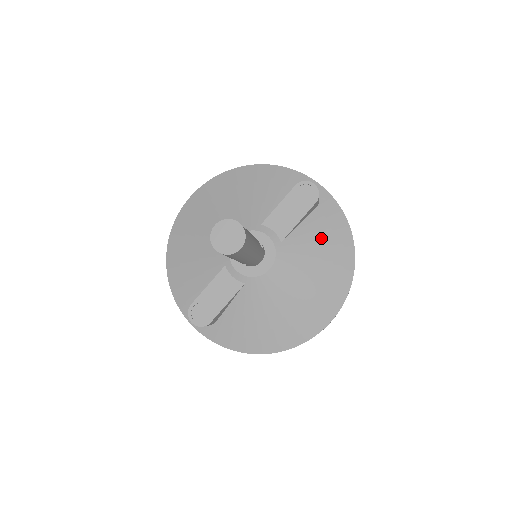
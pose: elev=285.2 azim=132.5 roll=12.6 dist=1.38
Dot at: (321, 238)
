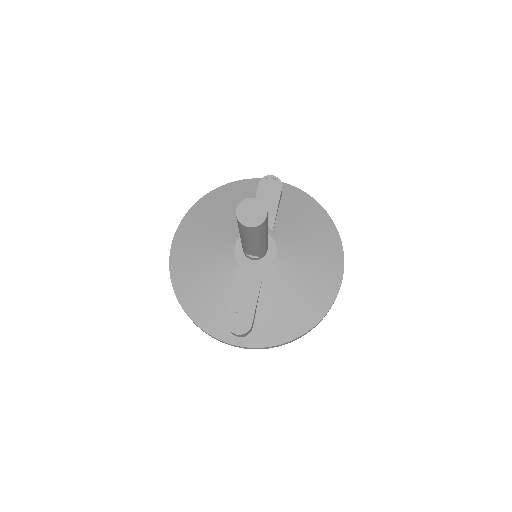
Dot at: (299, 215)
